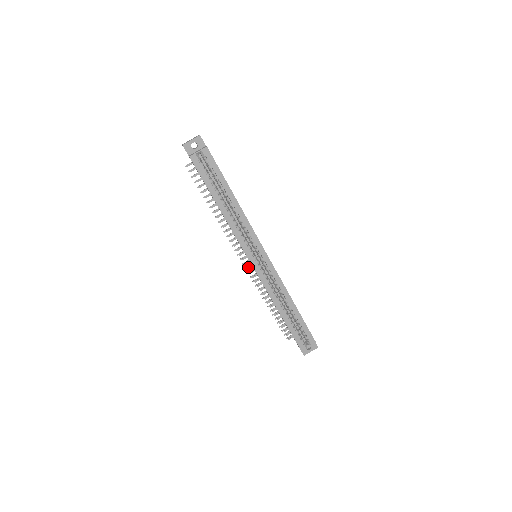
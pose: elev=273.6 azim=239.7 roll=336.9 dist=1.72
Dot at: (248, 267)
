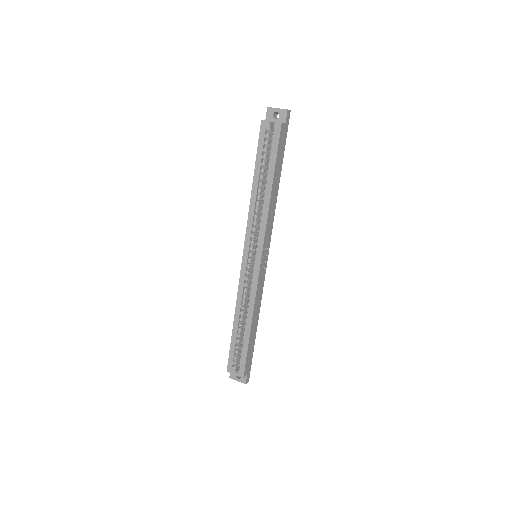
Dot at: occluded
